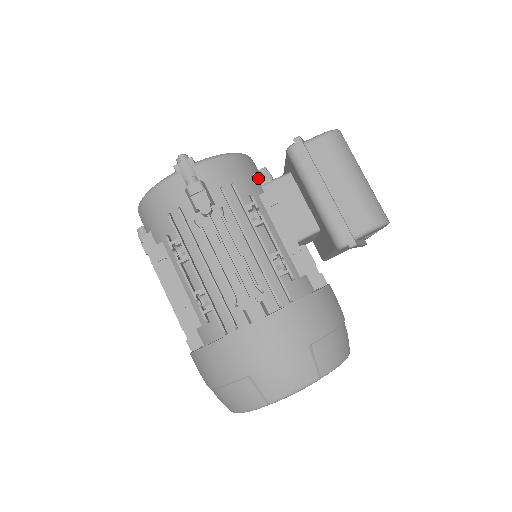
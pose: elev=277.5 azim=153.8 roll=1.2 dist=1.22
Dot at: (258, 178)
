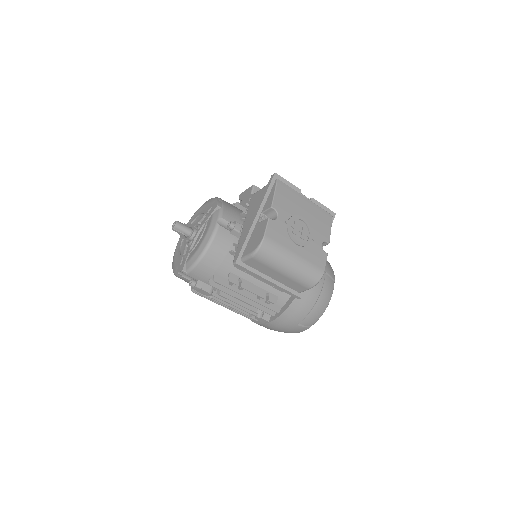
Dot at: (228, 251)
